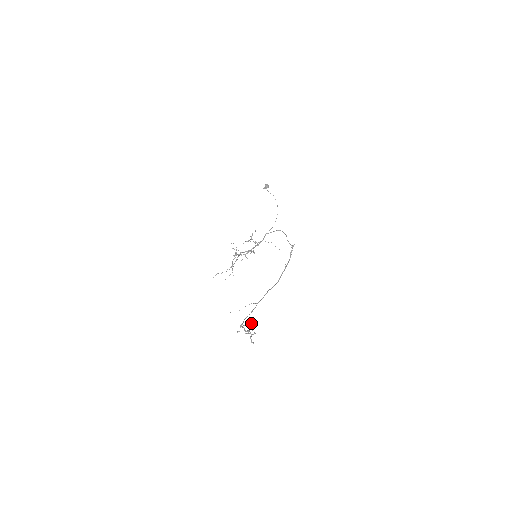
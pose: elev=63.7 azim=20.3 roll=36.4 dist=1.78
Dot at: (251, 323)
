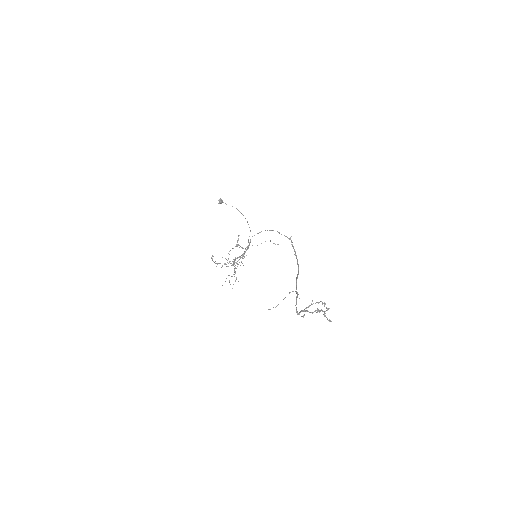
Dot at: occluded
